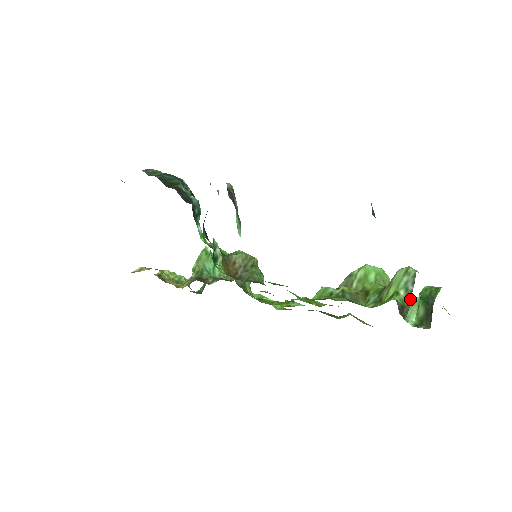
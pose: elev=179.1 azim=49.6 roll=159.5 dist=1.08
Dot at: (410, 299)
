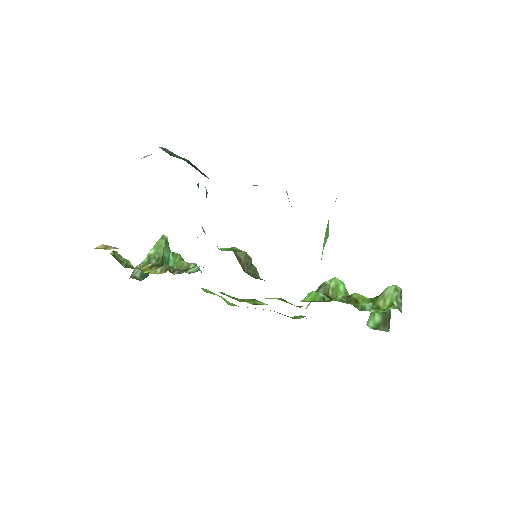
Dot at: (401, 309)
